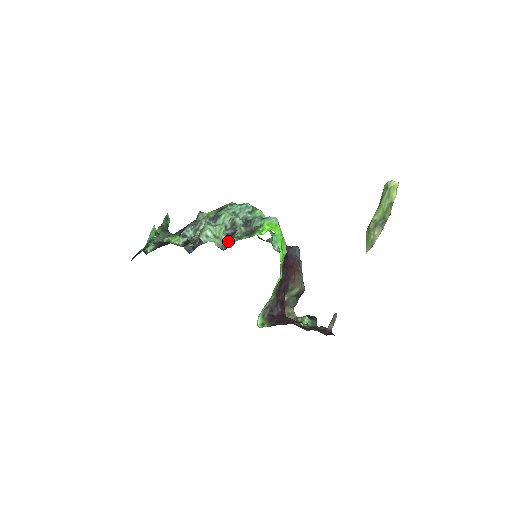
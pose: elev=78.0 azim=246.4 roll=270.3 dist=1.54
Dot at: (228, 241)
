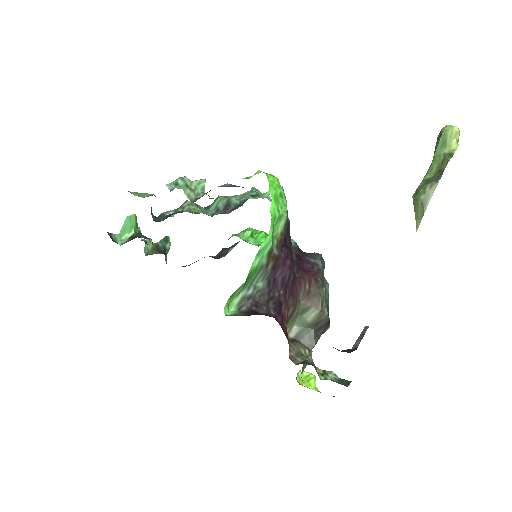
Dot at: (204, 194)
